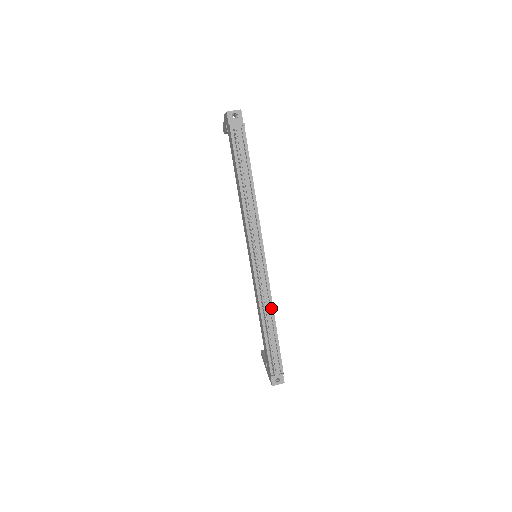
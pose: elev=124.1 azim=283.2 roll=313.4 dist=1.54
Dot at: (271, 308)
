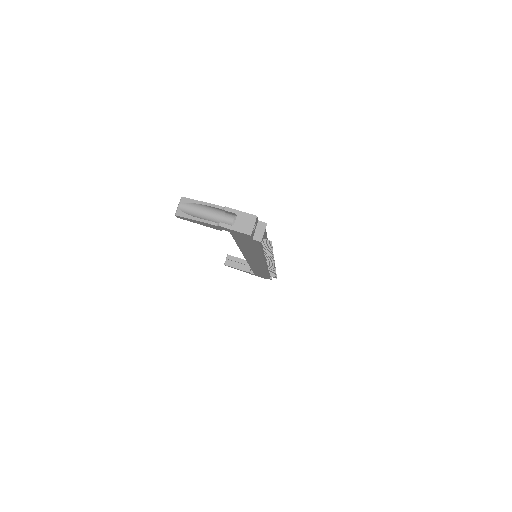
Dot at: occluded
